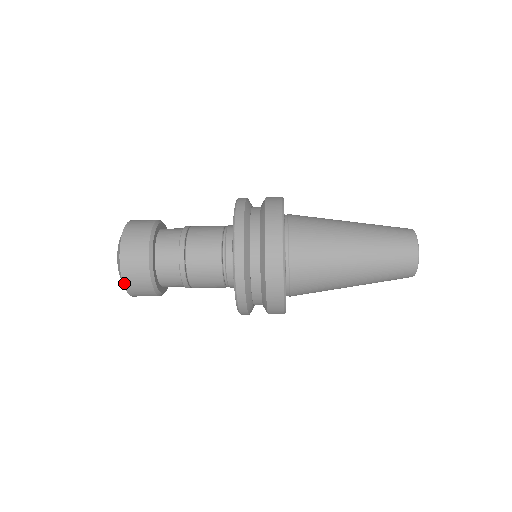
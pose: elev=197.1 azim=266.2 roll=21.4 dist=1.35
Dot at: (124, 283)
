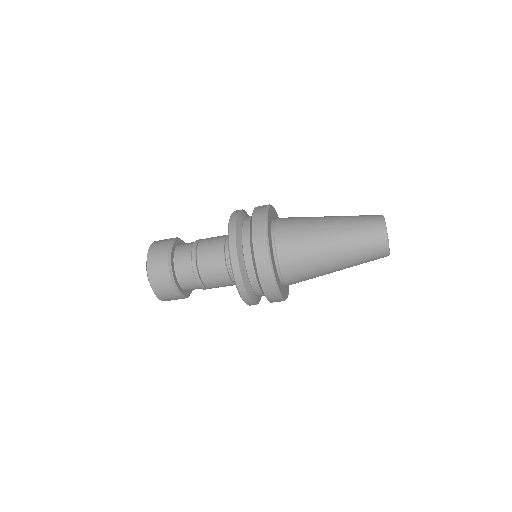
Dot at: (151, 284)
